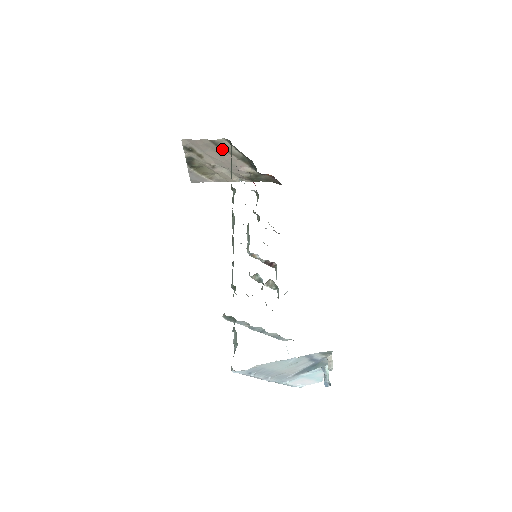
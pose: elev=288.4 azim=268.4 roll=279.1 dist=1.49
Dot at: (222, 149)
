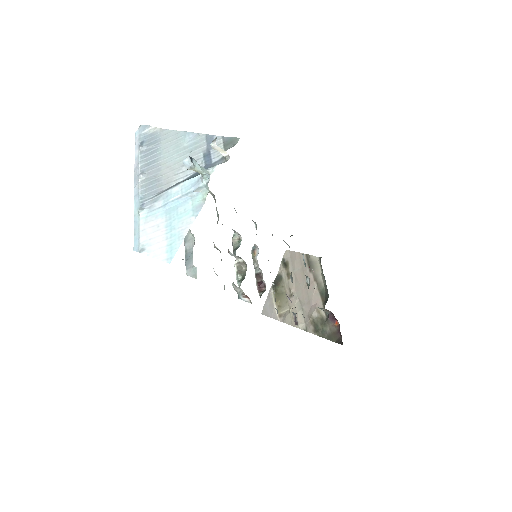
Dot at: (310, 270)
